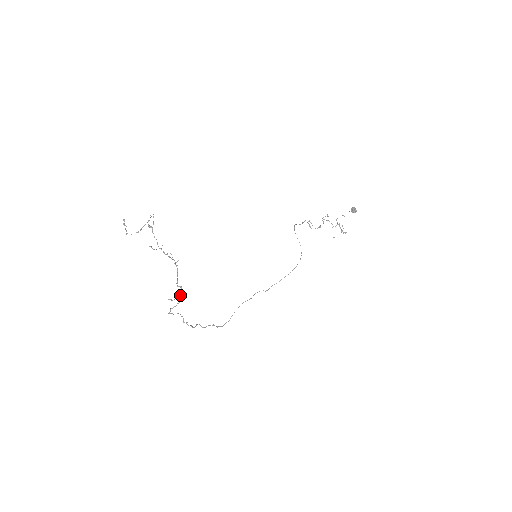
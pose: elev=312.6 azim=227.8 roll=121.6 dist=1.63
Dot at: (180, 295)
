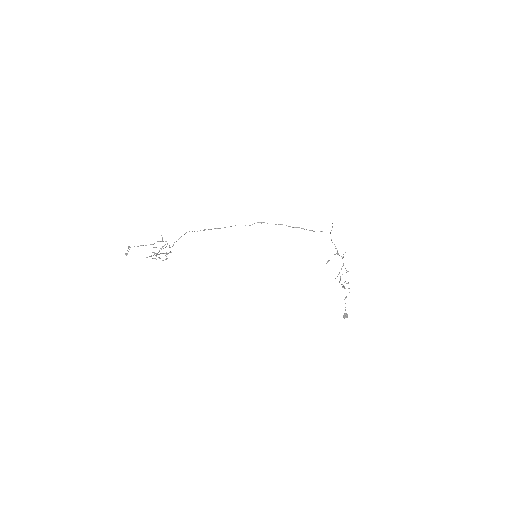
Dot at: occluded
